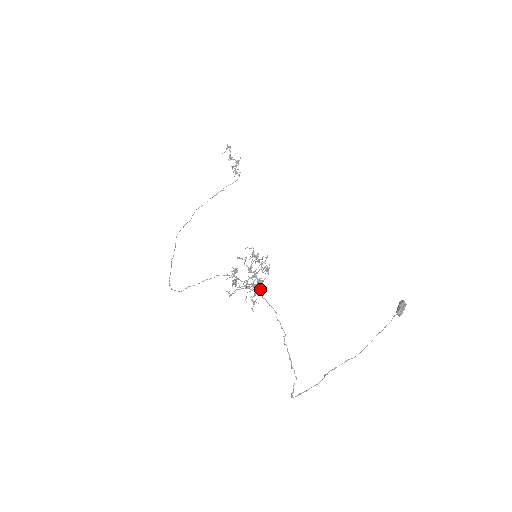
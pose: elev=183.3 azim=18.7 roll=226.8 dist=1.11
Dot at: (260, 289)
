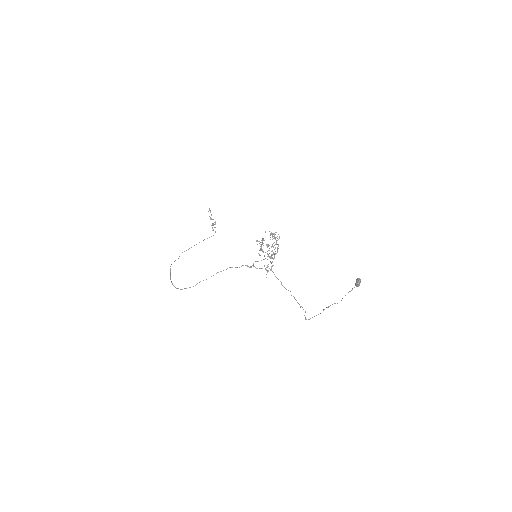
Dot at: (272, 261)
